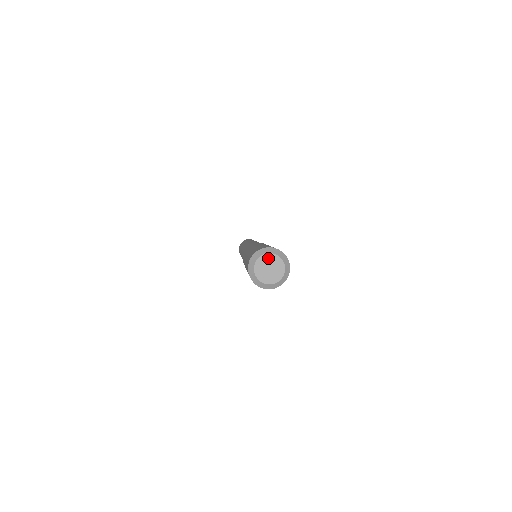
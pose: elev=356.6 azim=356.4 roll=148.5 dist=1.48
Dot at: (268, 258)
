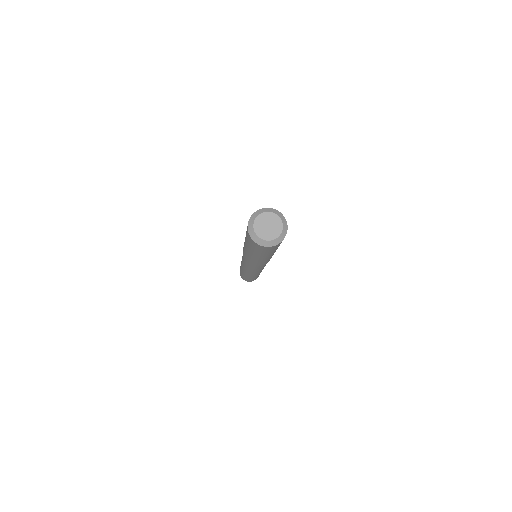
Dot at: (260, 219)
